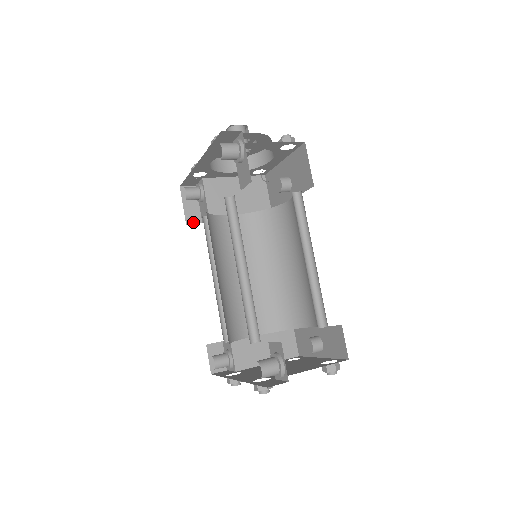
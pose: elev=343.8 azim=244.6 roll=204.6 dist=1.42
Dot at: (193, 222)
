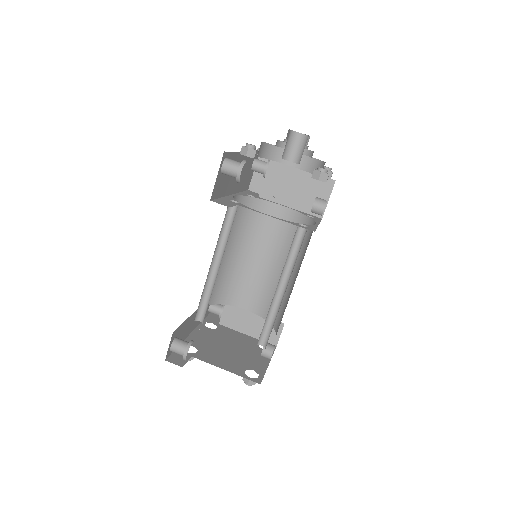
Dot at: (255, 190)
